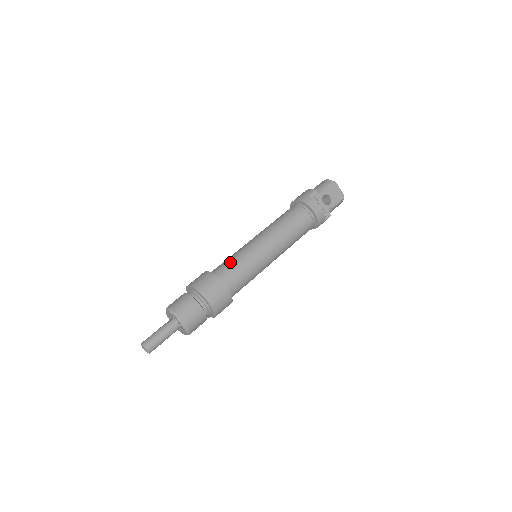
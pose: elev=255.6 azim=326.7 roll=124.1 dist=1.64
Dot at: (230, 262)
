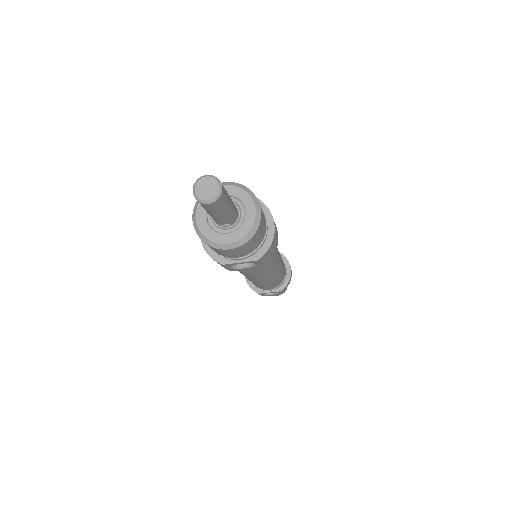
Dot at: occluded
